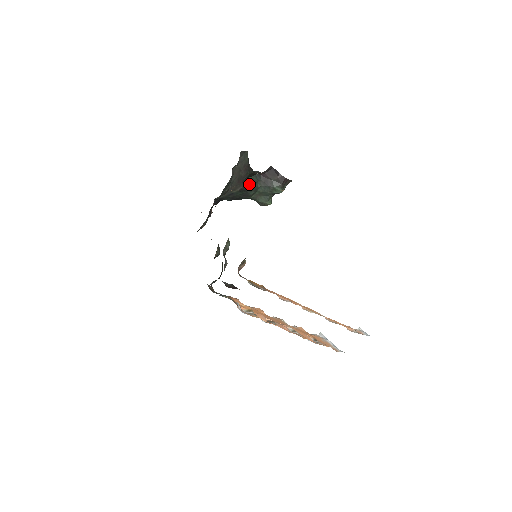
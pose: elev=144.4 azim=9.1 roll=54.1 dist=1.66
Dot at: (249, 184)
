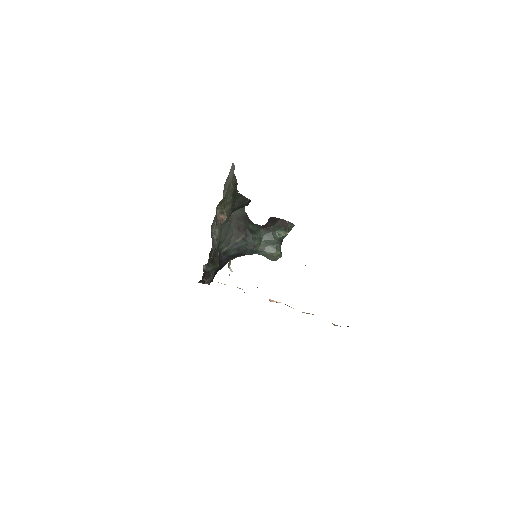
Dot at: (251, 232)
